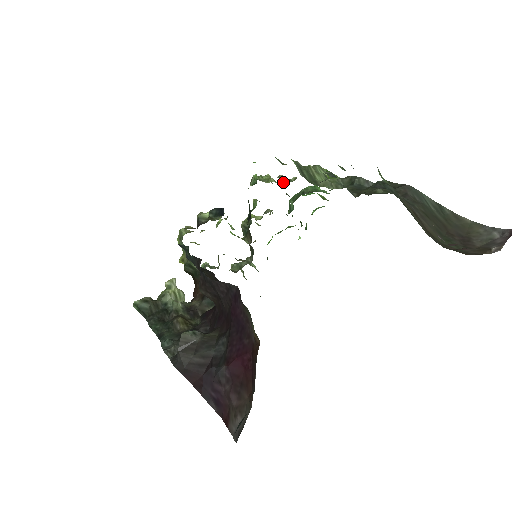
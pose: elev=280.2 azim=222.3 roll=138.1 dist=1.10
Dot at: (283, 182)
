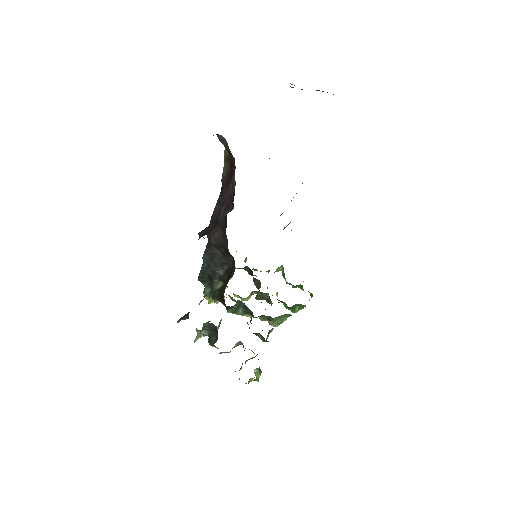
Dot at: occluded
